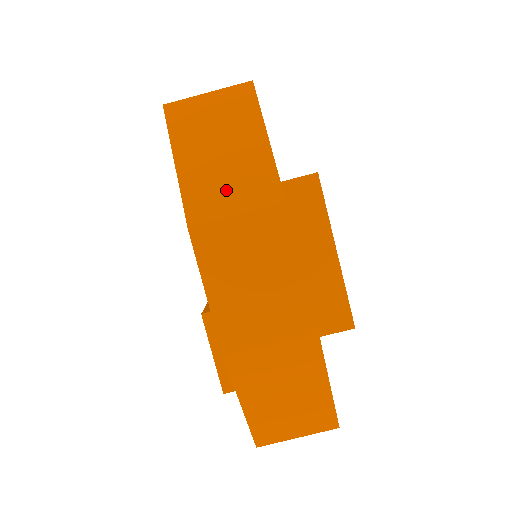
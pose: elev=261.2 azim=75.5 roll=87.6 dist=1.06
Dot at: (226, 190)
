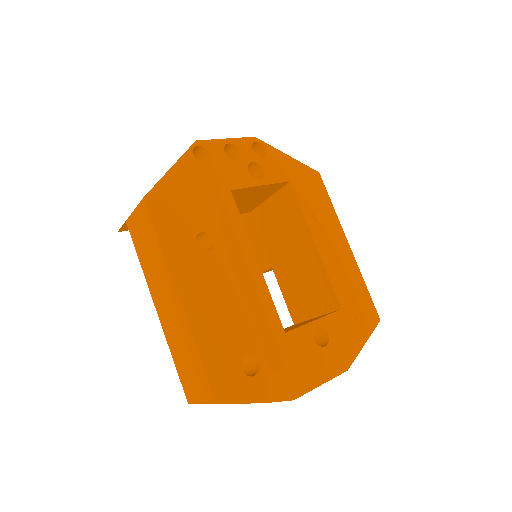
Dot at: occluded
